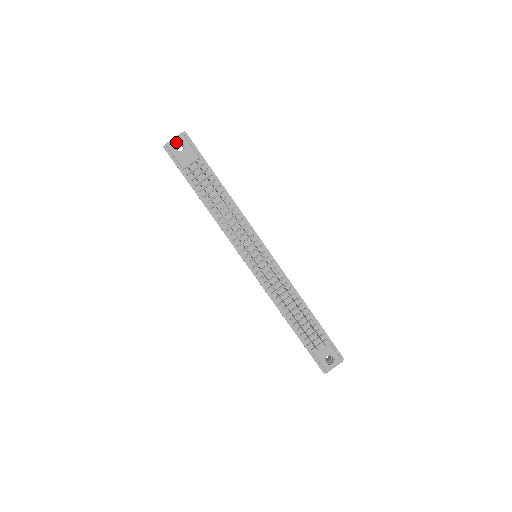
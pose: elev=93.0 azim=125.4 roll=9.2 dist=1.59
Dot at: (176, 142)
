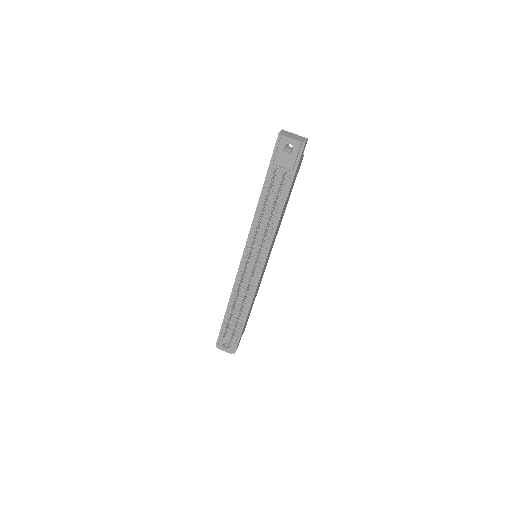
Dot at: (290, 142)
